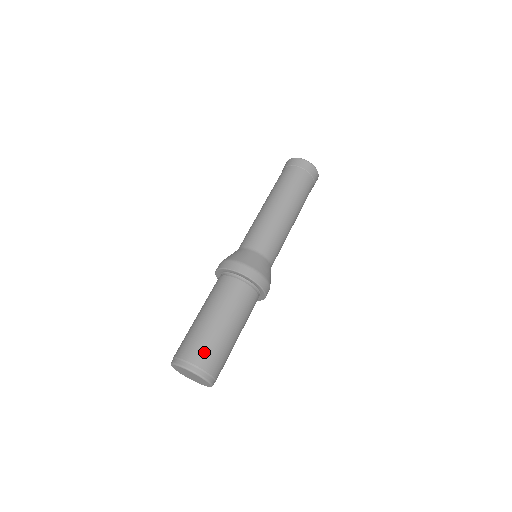
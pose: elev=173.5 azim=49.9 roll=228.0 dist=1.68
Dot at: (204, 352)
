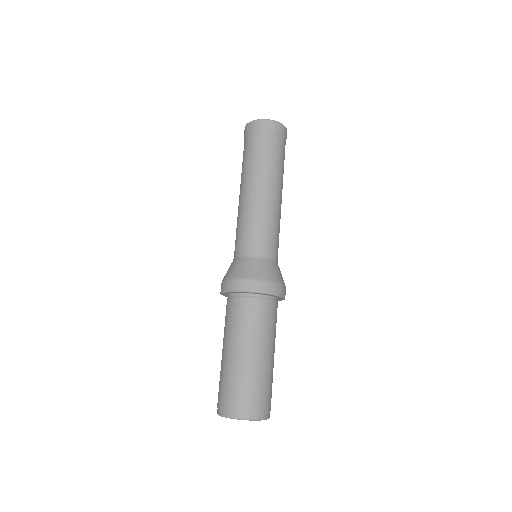
Dot at: (256, 394)
